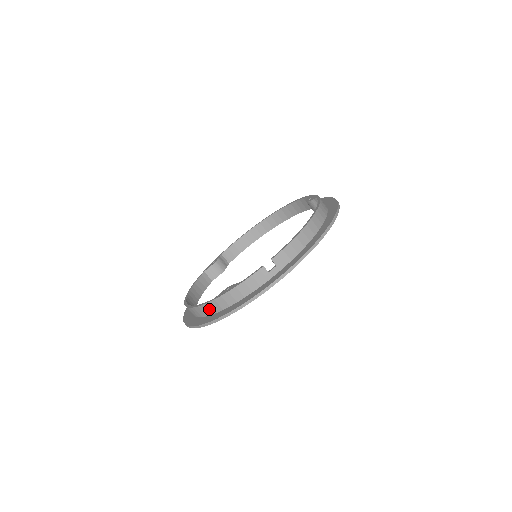
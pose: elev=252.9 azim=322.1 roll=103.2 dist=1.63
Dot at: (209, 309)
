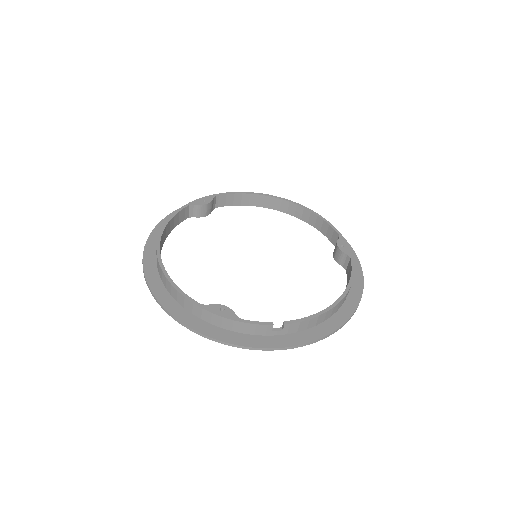
Dot at: (187, 305)
